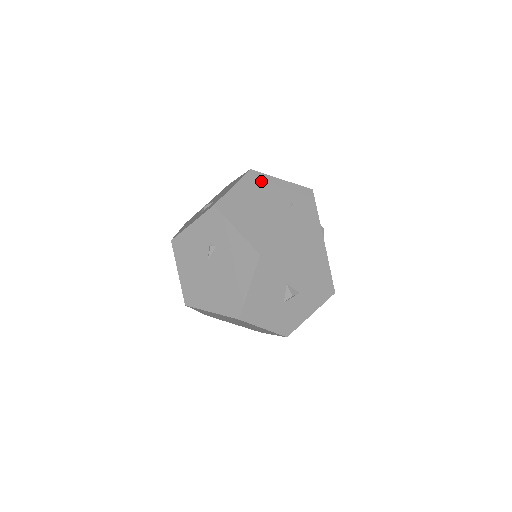
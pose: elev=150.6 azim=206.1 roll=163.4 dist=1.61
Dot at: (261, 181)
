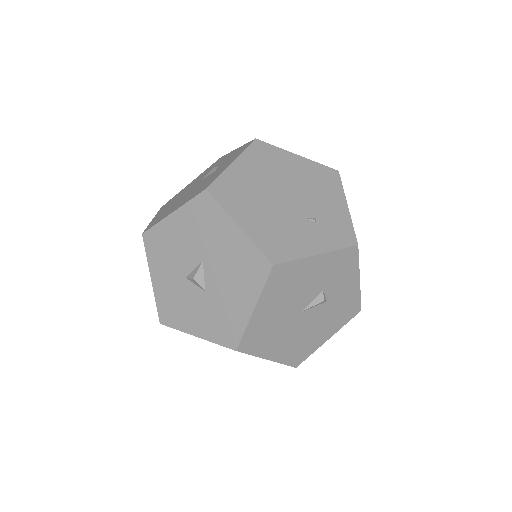
Dot at: (328, 183)
